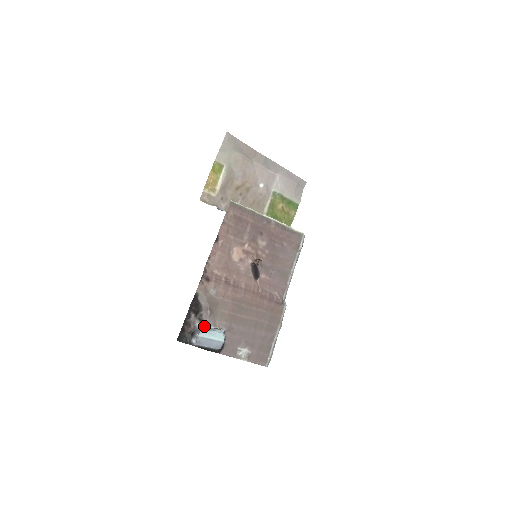
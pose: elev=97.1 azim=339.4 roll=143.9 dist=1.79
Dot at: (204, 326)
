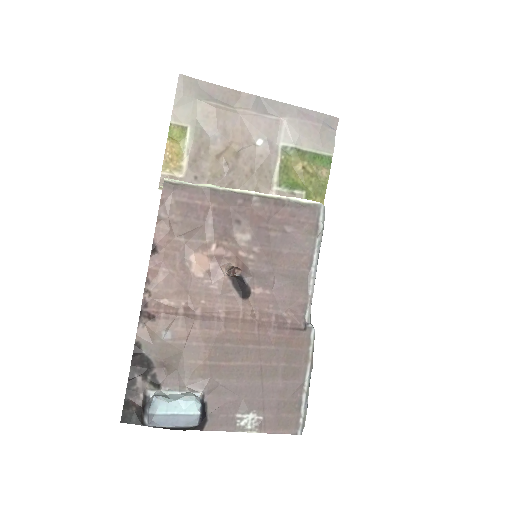
Dot at: (161, 393)
